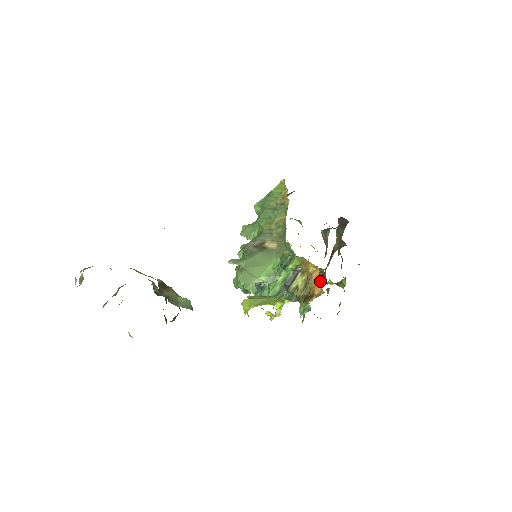
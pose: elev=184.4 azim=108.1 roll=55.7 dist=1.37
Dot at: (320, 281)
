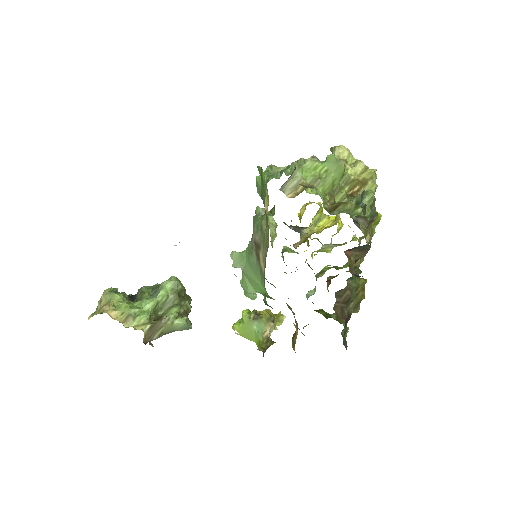
Dot at: (348, 271)
